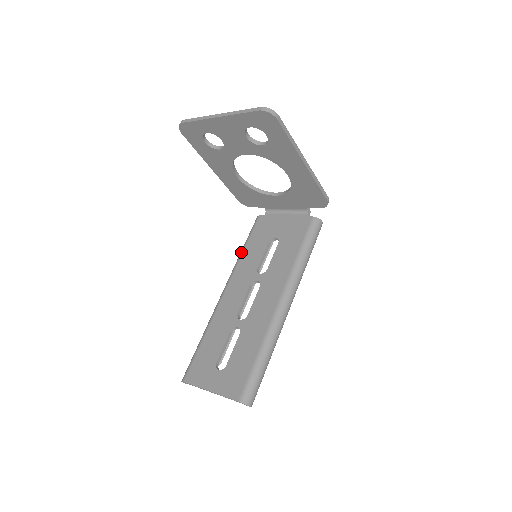
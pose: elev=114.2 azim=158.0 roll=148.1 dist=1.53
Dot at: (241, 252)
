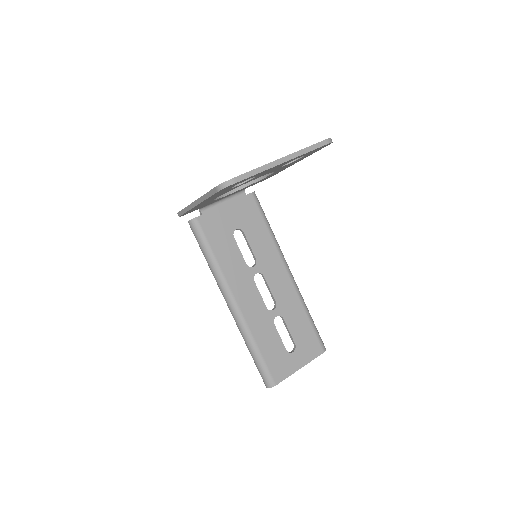
Dot at: (215, 262)
